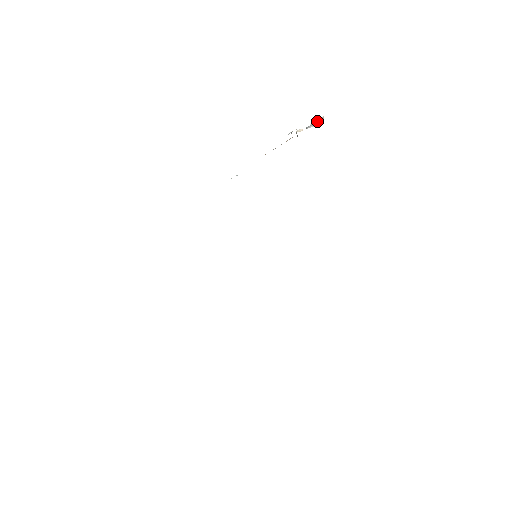
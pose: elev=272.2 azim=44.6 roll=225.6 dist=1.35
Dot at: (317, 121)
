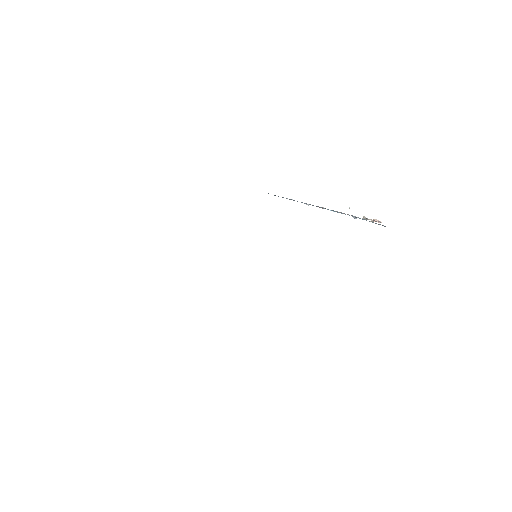
Dot at: (375, 221)
